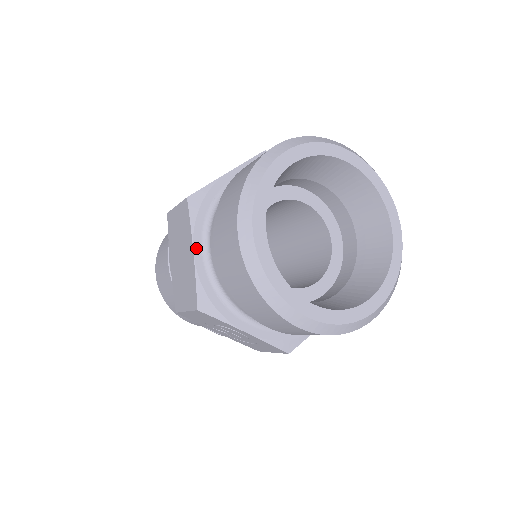
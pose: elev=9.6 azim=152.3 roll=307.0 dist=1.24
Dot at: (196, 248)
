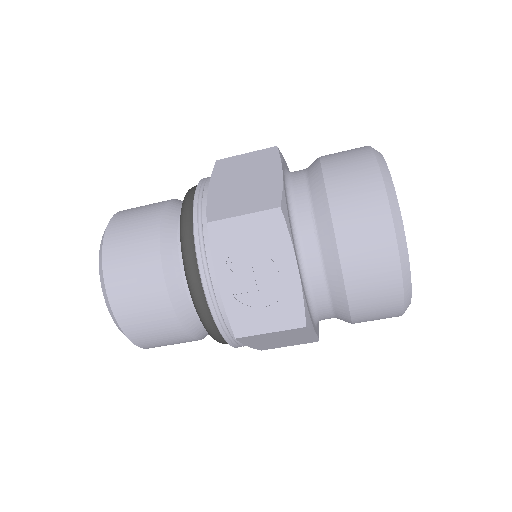
Dot at: (283, 173)
